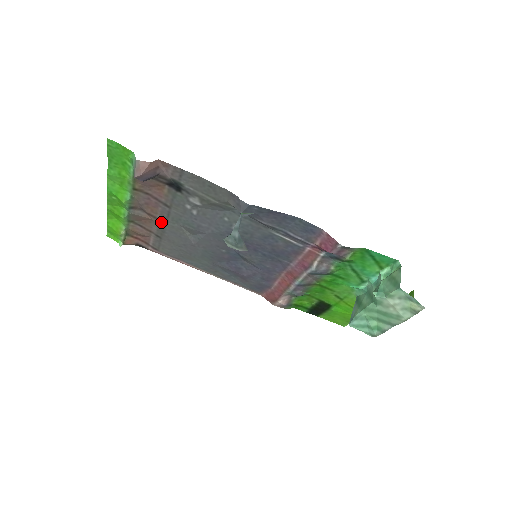
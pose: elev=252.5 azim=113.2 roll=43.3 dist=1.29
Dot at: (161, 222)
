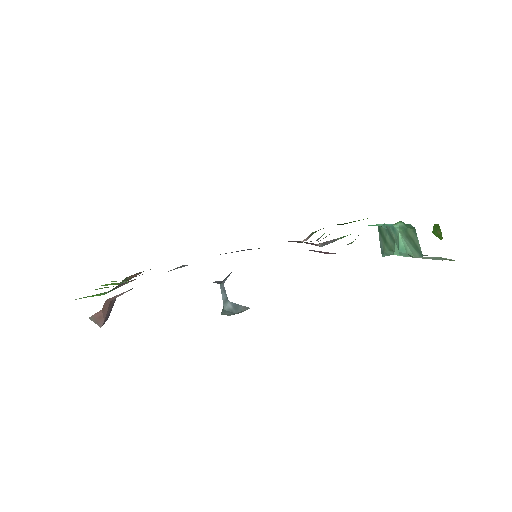
Dot at: occluded
